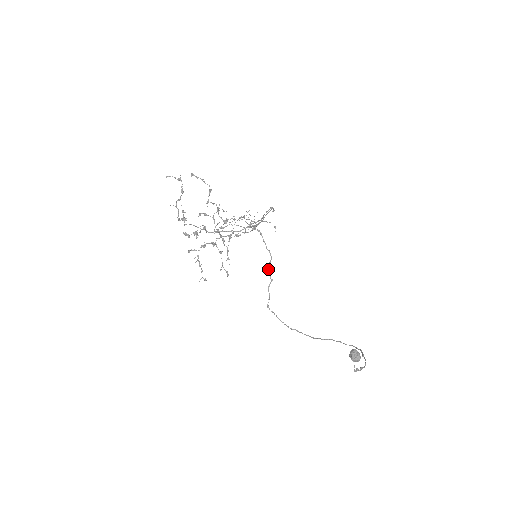
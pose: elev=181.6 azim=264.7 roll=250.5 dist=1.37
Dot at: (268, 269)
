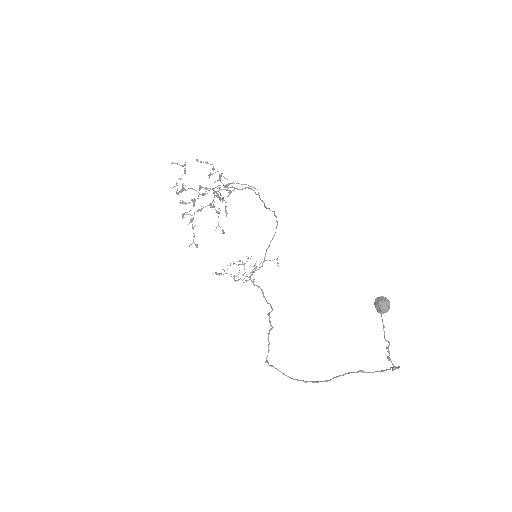
Dot at: occluded
